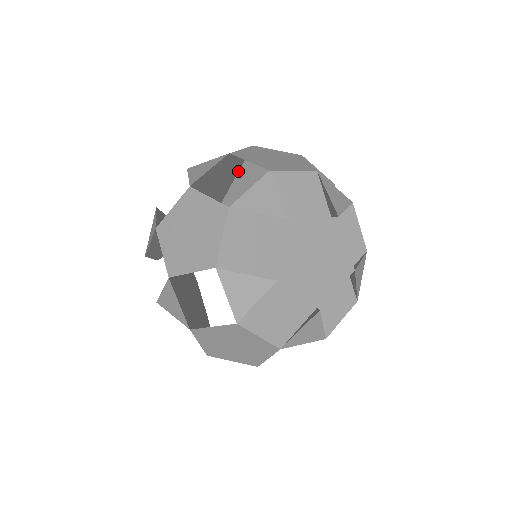
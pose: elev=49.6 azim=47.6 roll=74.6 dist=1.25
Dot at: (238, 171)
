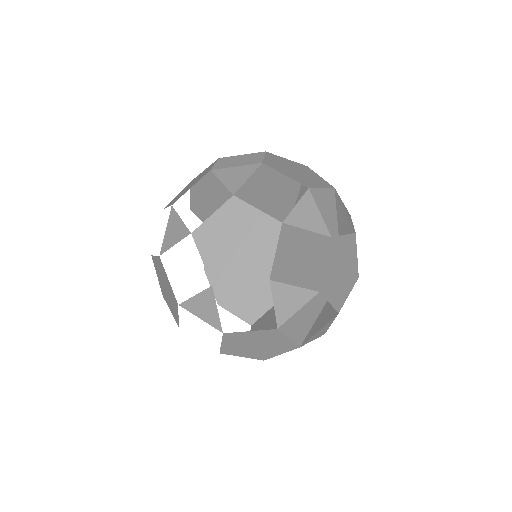
Dot at: occluded
